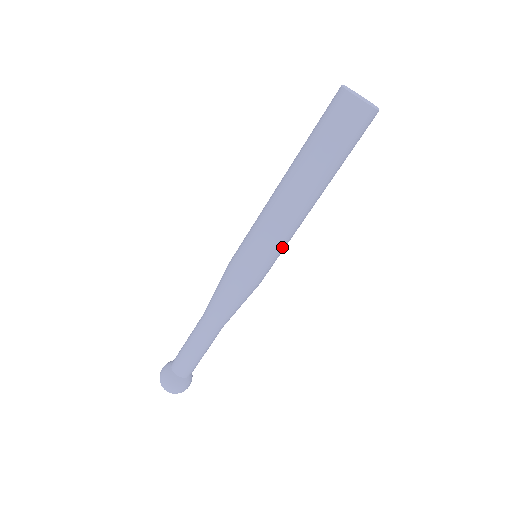
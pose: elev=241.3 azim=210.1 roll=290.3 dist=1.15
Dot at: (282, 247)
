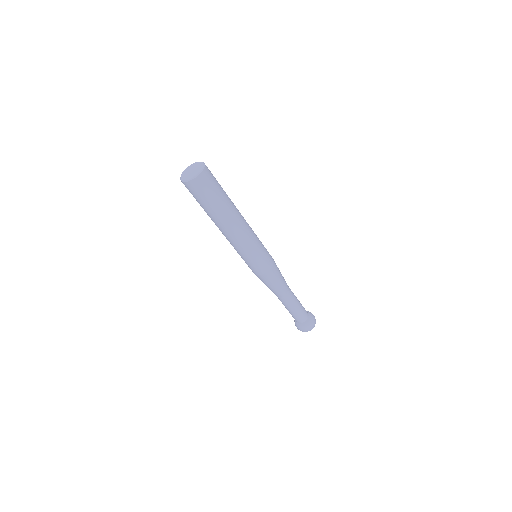
Dot at: (250, 252)
